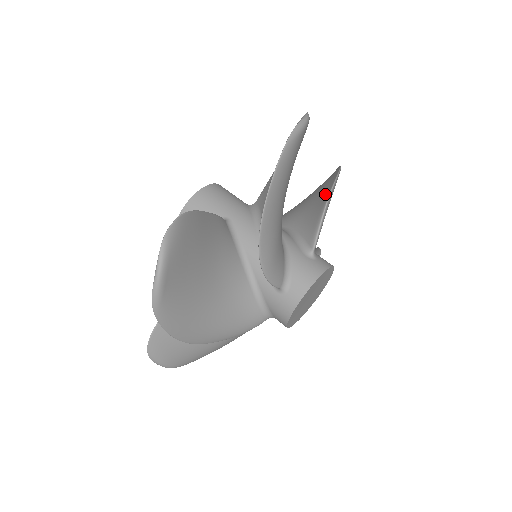
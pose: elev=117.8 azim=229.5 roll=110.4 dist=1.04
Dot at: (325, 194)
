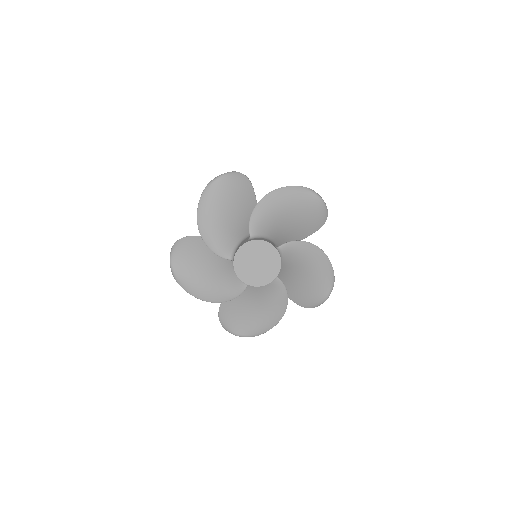
Dot at: (309, 248)
